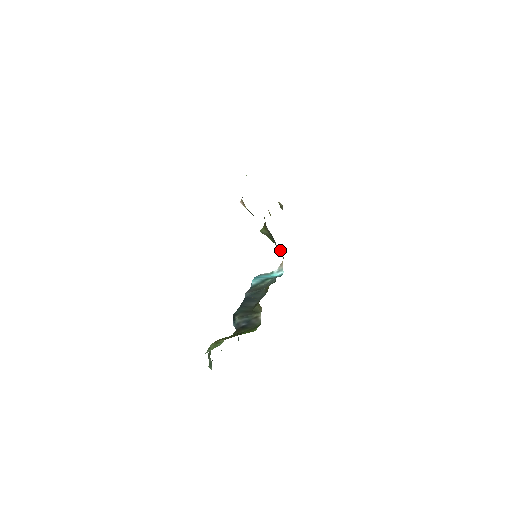
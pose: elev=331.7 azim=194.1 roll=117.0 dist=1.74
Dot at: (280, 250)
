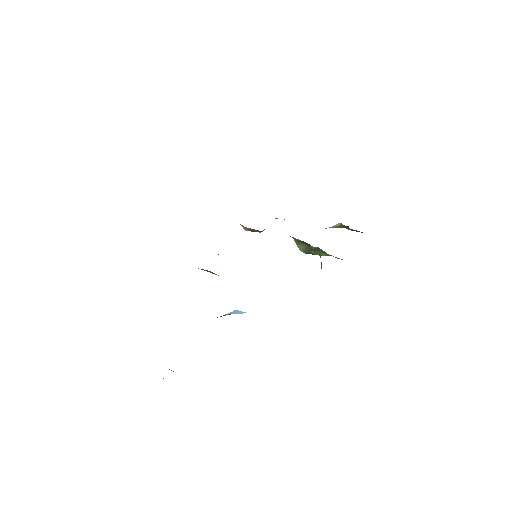
Dot at: (321, 250)
